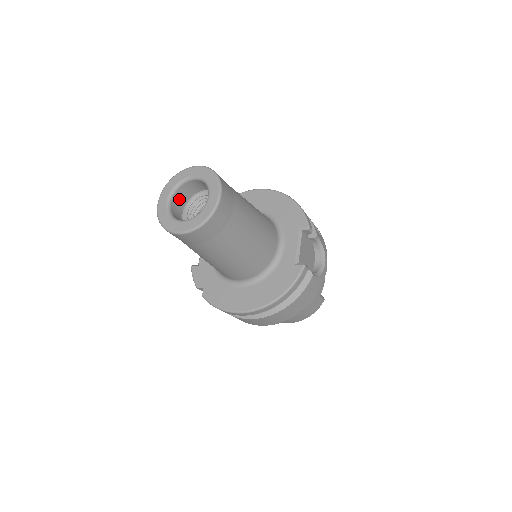
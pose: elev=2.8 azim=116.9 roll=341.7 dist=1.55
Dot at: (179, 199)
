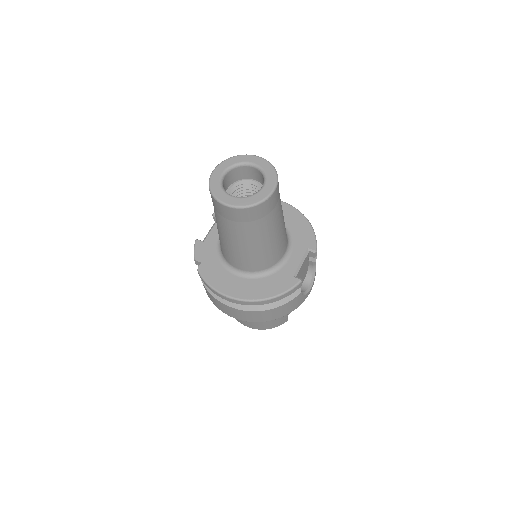
Dot at: (231, 177)
